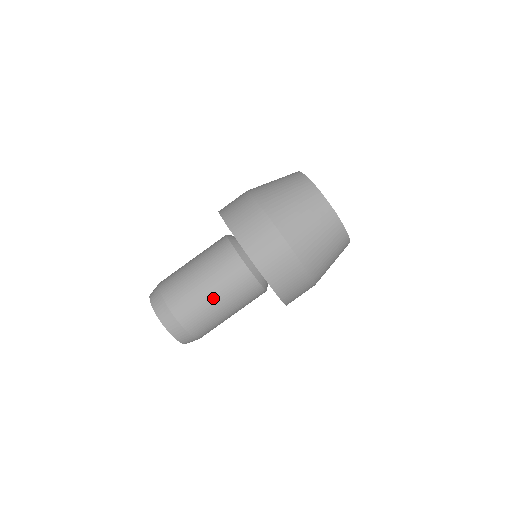
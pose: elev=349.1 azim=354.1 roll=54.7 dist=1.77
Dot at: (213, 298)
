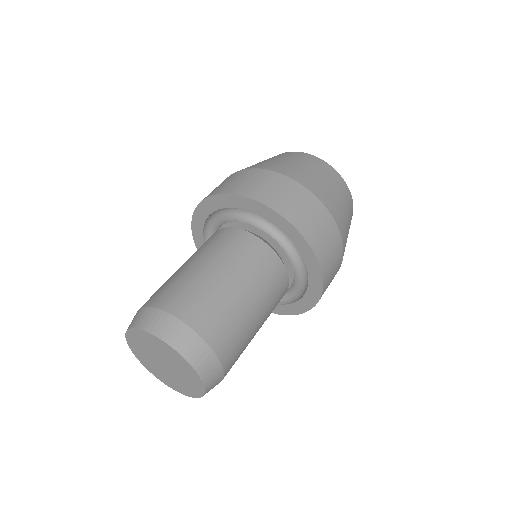
Dot at: (250, 306)
